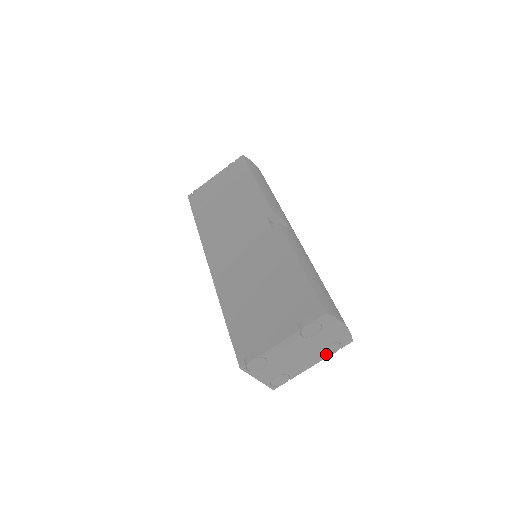
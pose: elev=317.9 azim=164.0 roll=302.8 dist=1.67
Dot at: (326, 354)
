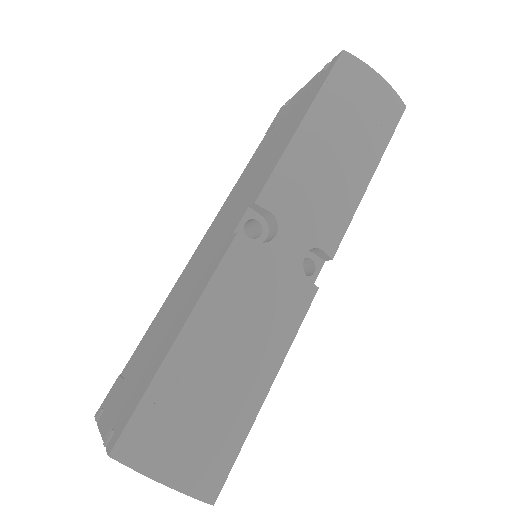
Dot at: occluded
